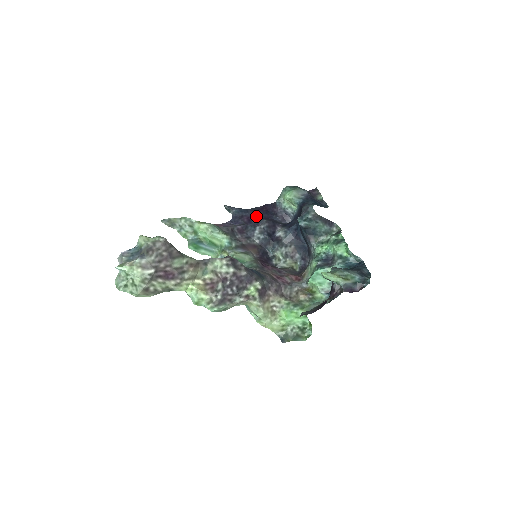
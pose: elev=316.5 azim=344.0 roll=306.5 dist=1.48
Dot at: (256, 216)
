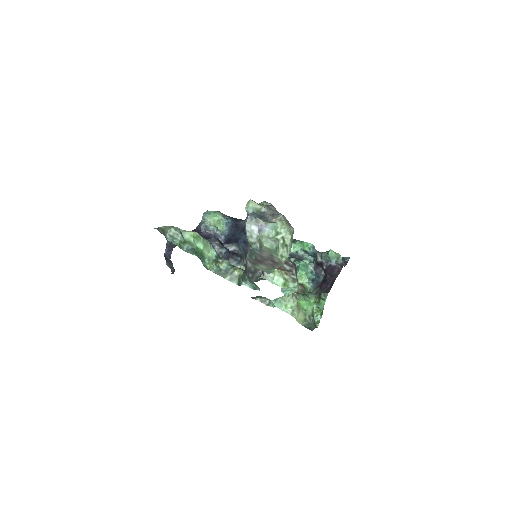
Dot at: occluded
